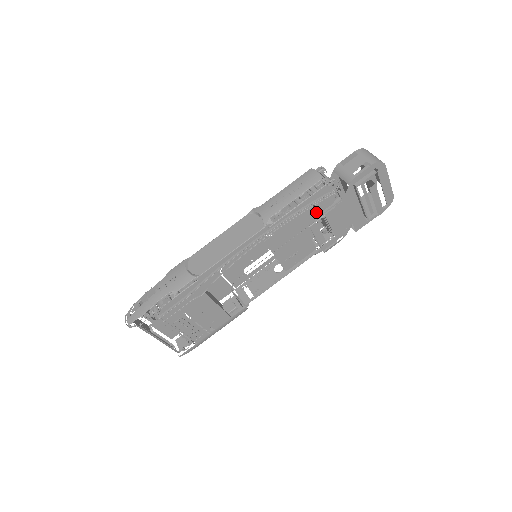
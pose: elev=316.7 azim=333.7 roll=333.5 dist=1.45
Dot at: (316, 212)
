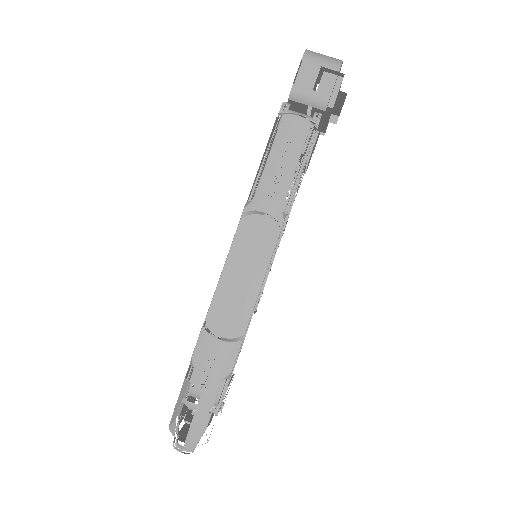
Dot at: occluded
